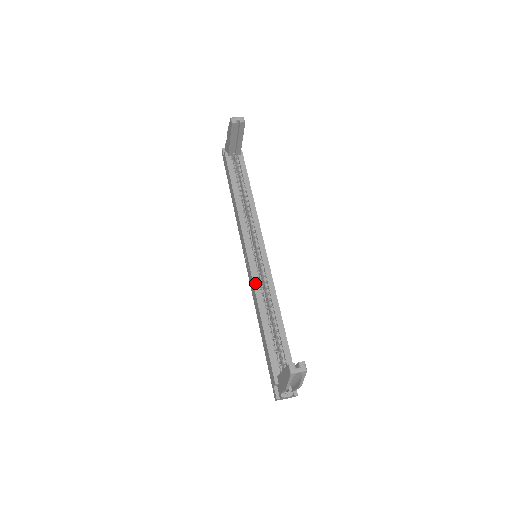
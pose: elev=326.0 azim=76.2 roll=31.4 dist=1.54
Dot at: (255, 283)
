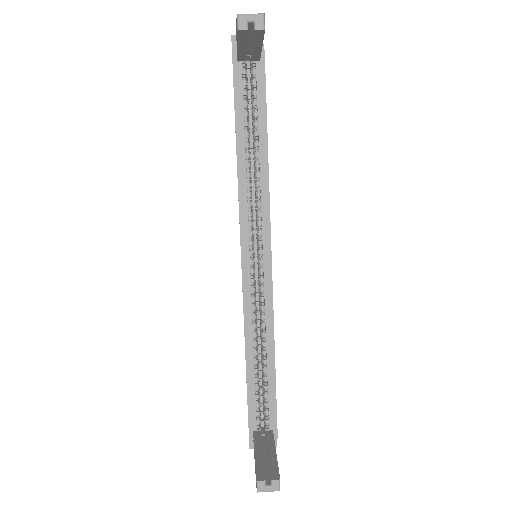
Dot at: (246, 304)
